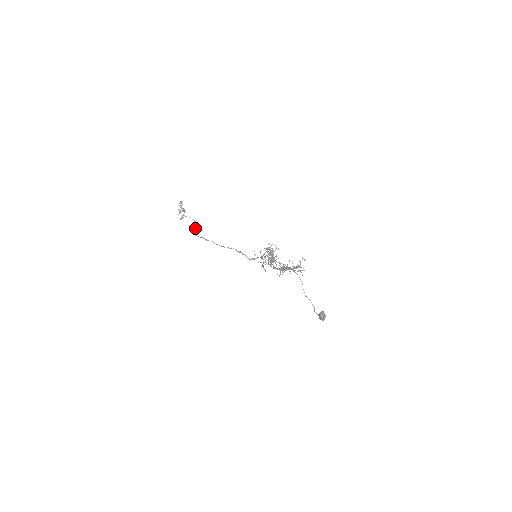
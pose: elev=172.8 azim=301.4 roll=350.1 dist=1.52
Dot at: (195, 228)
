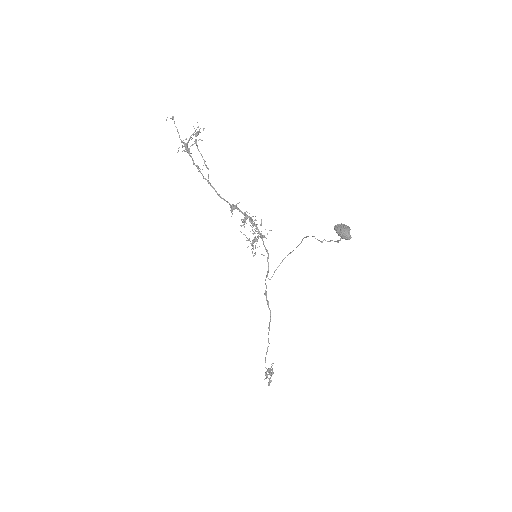
Dot at: (271, 367)
